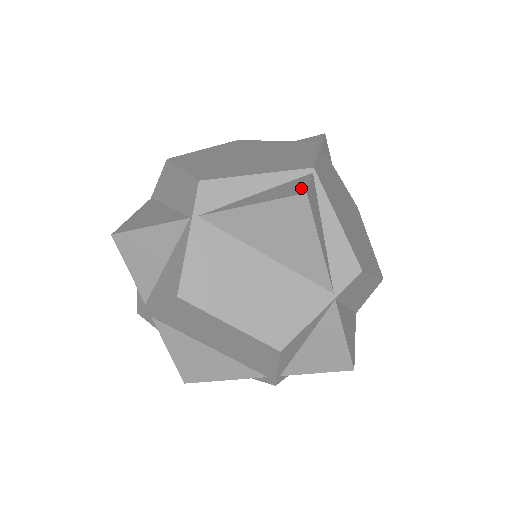
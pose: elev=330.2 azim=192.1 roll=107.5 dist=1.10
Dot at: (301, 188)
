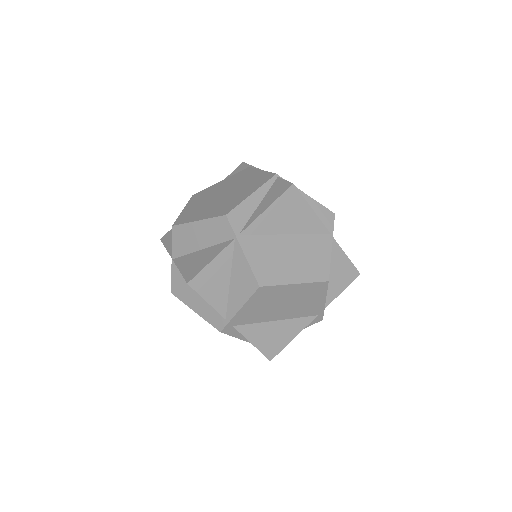
Dot at: (285, 184)
